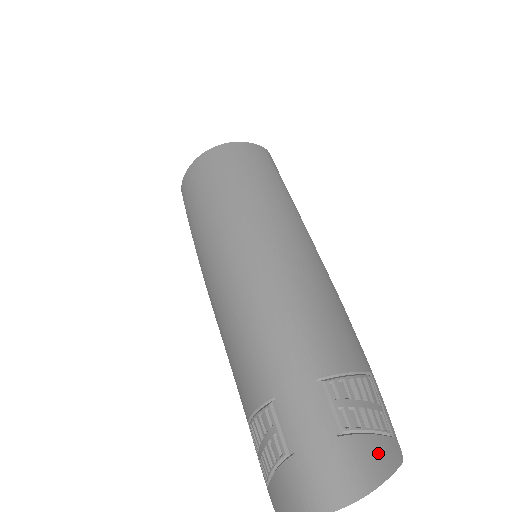
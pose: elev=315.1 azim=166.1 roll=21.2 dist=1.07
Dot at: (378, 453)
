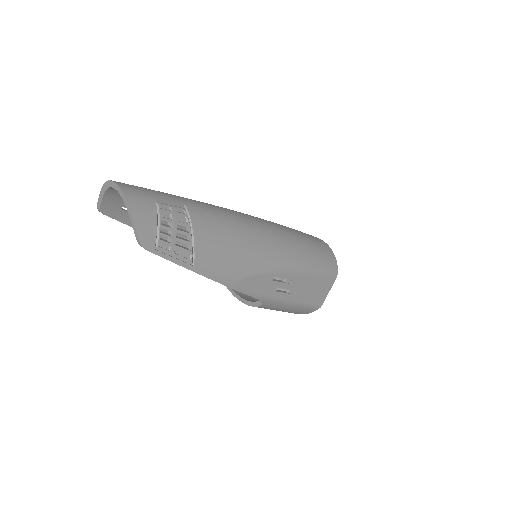
Dot at: (147, 219)
